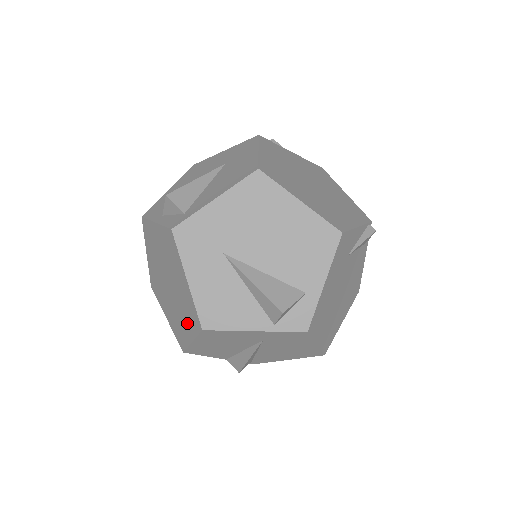
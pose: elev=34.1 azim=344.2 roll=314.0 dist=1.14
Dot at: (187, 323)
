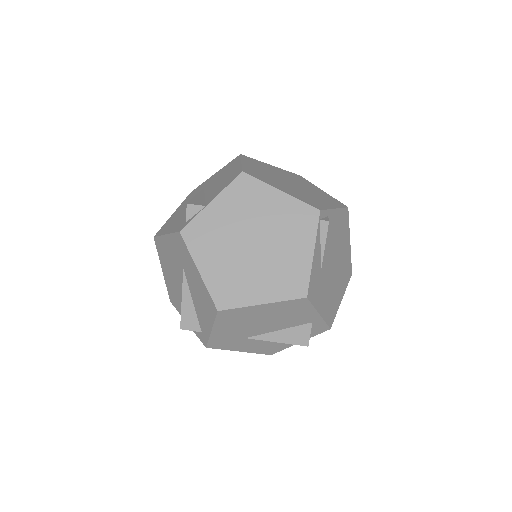
Dot at: occluded
